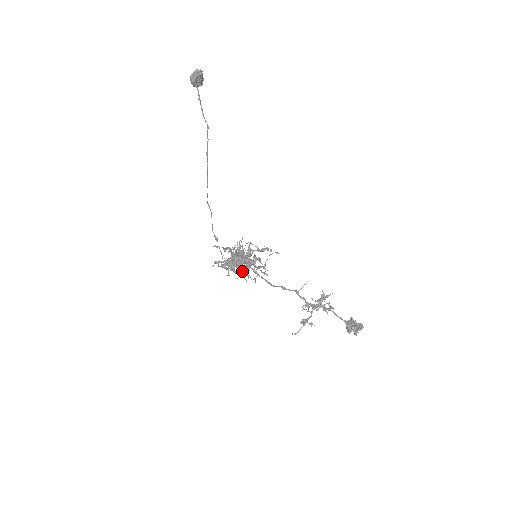
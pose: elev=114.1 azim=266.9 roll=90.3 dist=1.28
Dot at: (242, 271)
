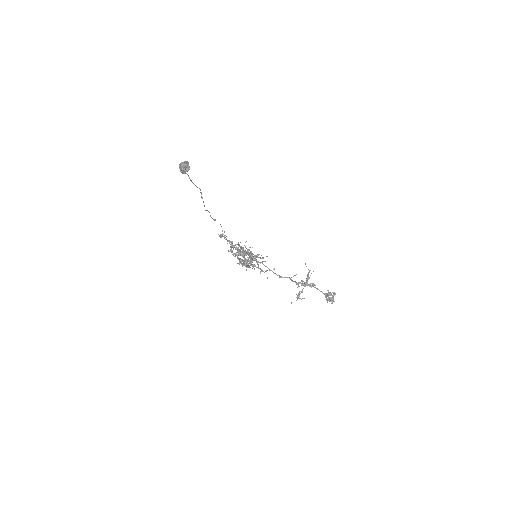
Dot at: (248, 267)
